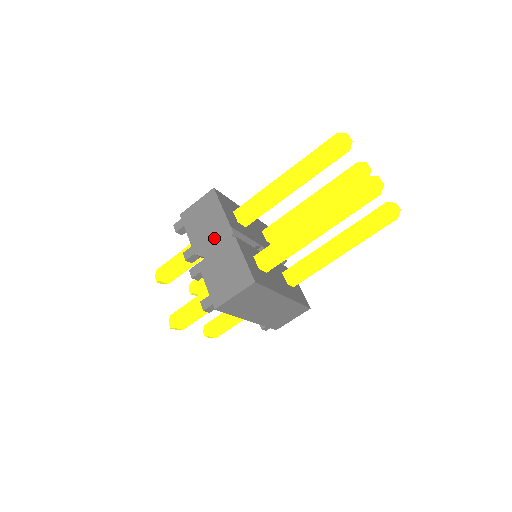
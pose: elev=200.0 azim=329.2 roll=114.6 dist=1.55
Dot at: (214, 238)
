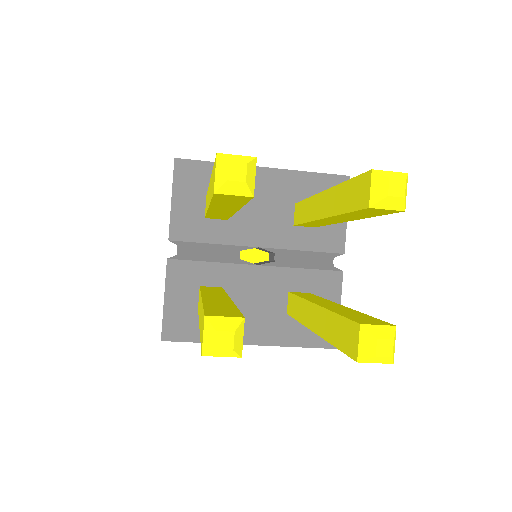
Dot at: occluded
